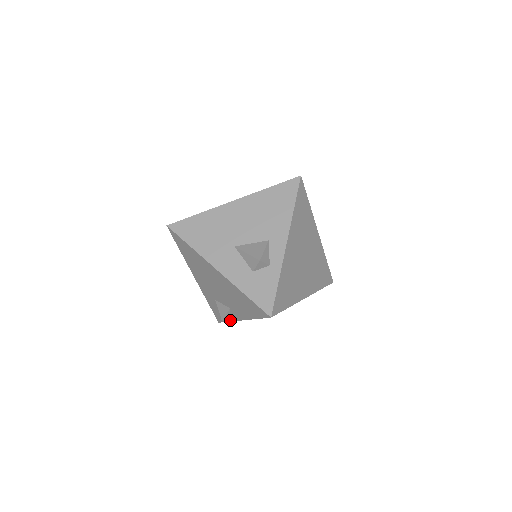
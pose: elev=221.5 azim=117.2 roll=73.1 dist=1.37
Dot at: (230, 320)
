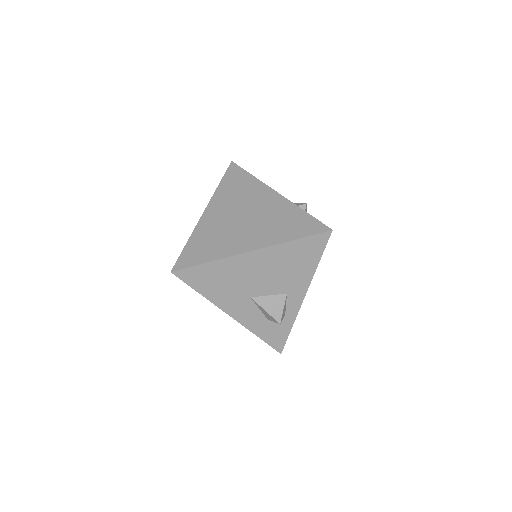
Dot at: occluded
